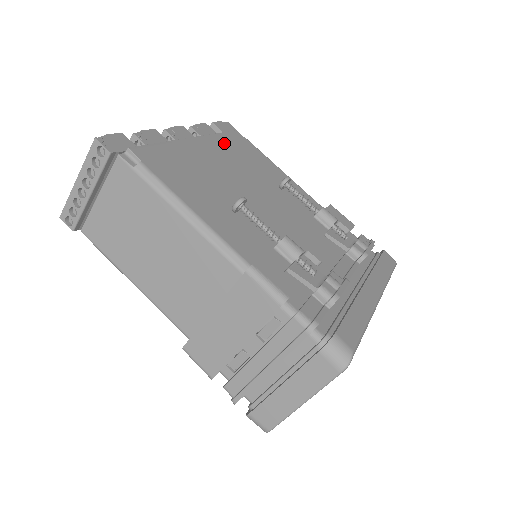
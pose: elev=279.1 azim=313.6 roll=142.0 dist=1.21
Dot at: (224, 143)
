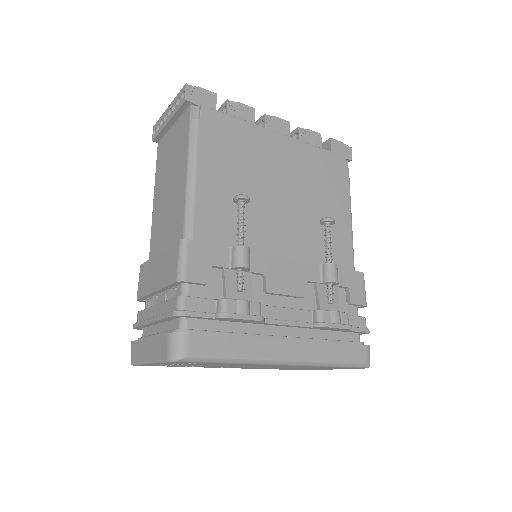
Dot at: (312, 157)
